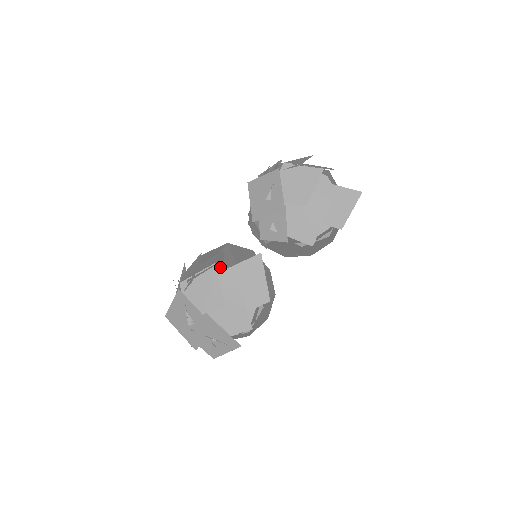
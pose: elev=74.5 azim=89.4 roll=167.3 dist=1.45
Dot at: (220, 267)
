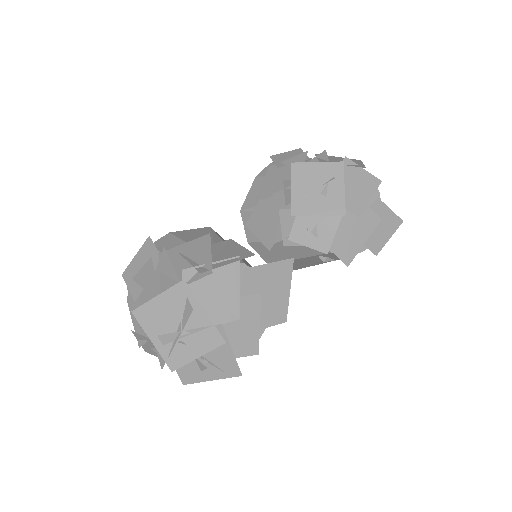
Dot at: (241, 262)
